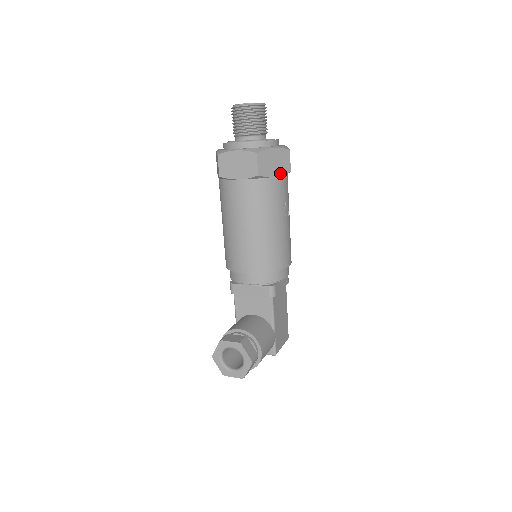
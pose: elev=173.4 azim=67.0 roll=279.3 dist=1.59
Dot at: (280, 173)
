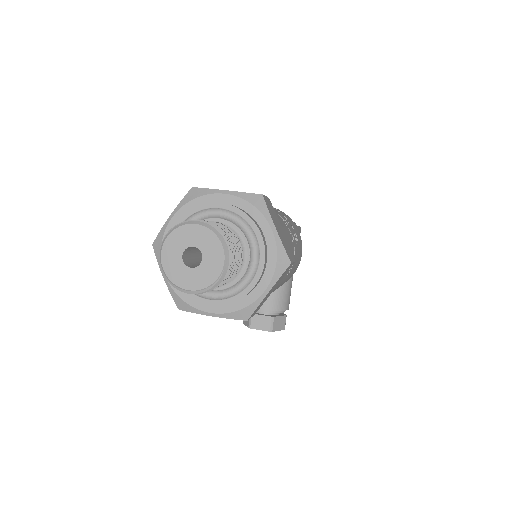
Dot at: (281, 279)
